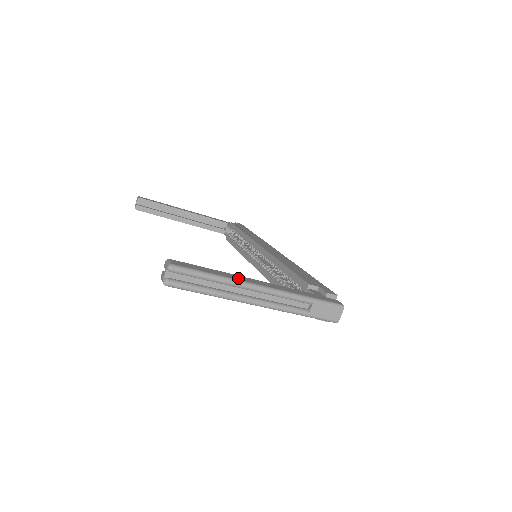
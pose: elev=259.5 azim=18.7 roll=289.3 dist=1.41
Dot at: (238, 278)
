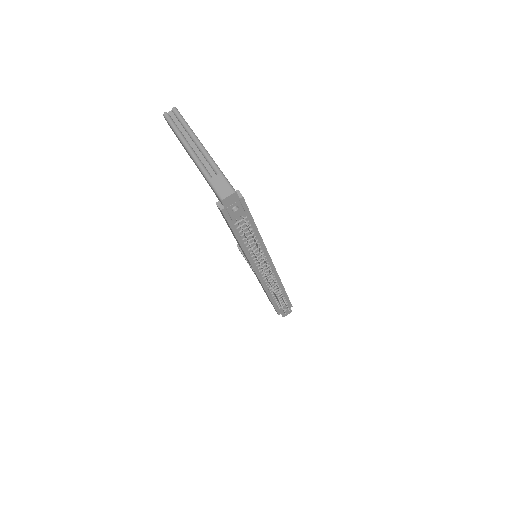
Dot at: (197, 137)
